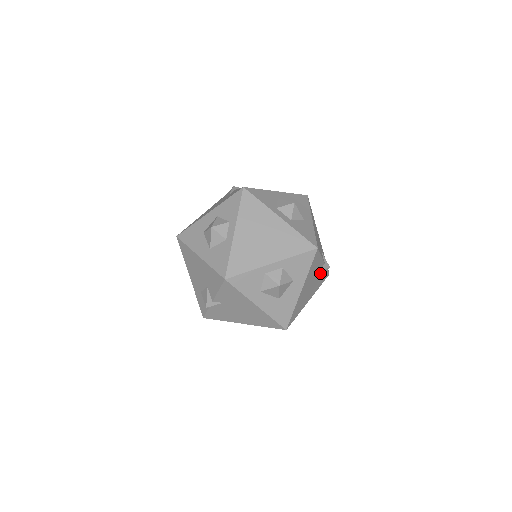
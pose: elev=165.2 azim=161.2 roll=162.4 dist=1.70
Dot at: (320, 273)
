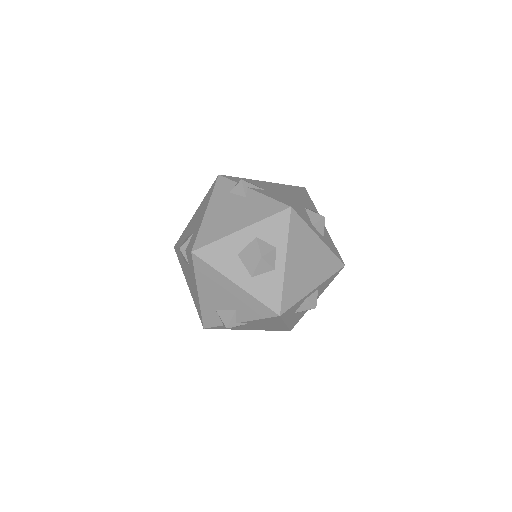
Dot at: occluded
